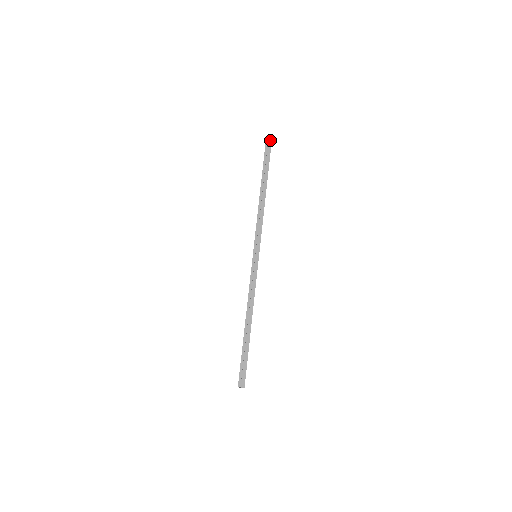
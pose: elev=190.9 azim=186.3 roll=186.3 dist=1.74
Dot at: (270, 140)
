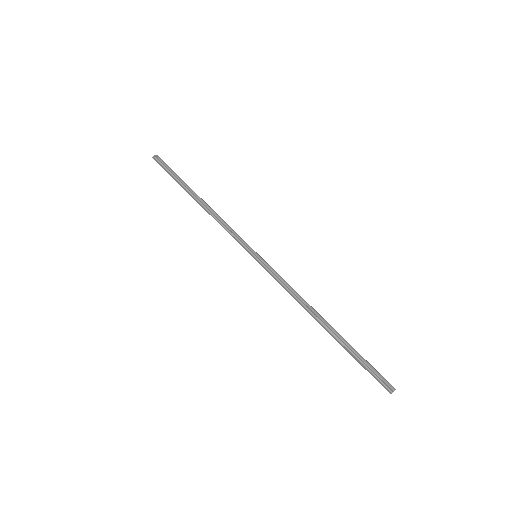
Dot at: (156, 159)
